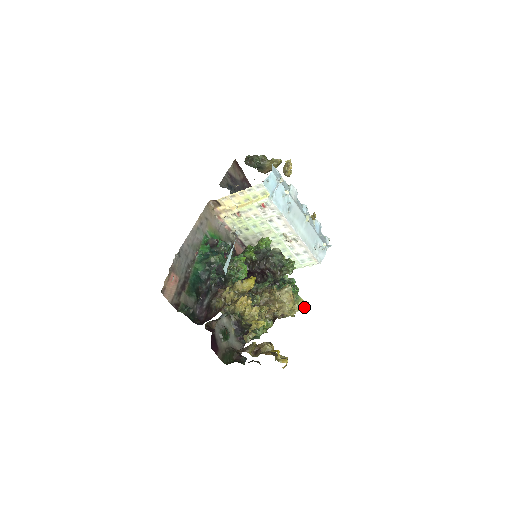
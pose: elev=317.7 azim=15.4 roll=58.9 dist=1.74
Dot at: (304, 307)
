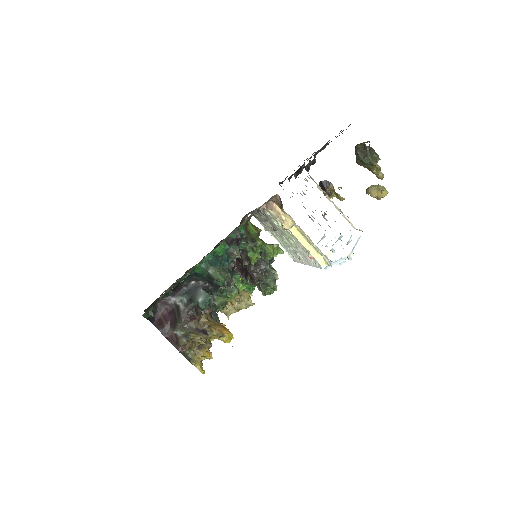
Dot at: occluded
